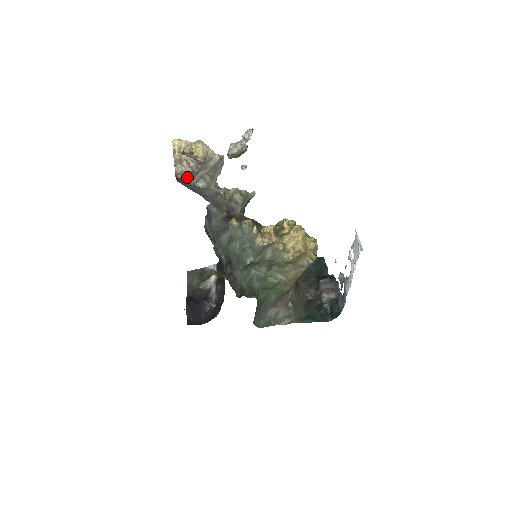
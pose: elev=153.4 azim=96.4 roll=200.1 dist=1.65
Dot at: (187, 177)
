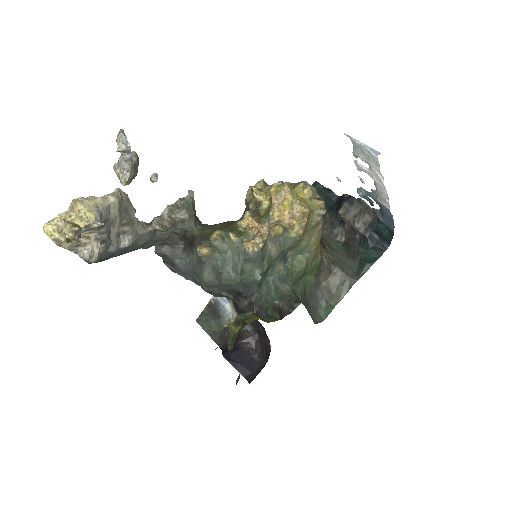
Dot at: (102, 252)
